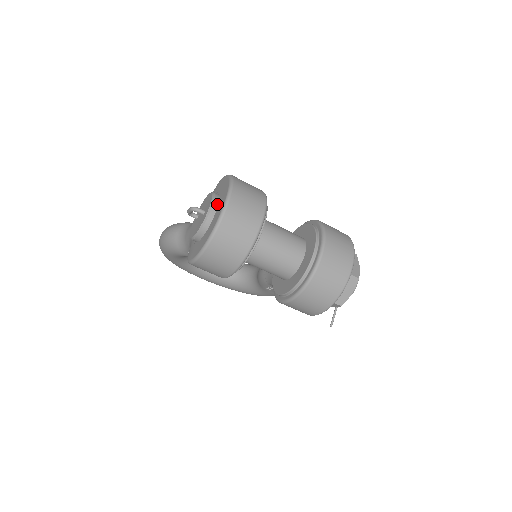
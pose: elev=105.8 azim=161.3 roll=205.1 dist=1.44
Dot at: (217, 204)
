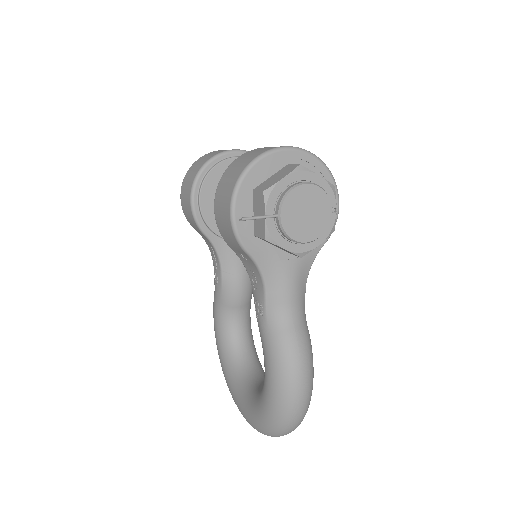
Dot at: occluded
